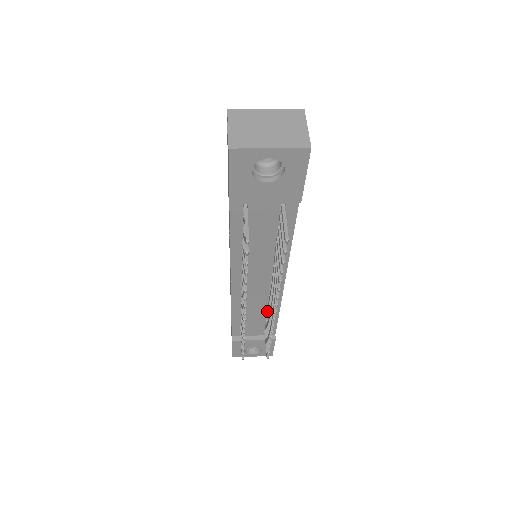
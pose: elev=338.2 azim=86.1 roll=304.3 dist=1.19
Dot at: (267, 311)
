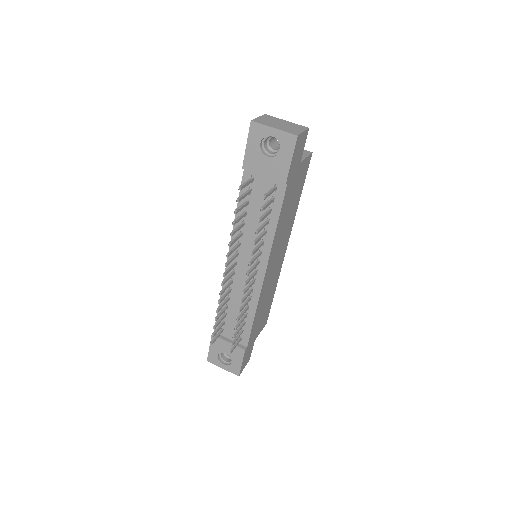
Dot at: occluded
